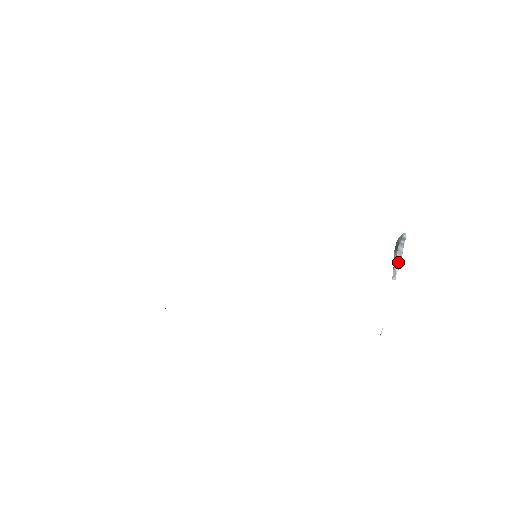
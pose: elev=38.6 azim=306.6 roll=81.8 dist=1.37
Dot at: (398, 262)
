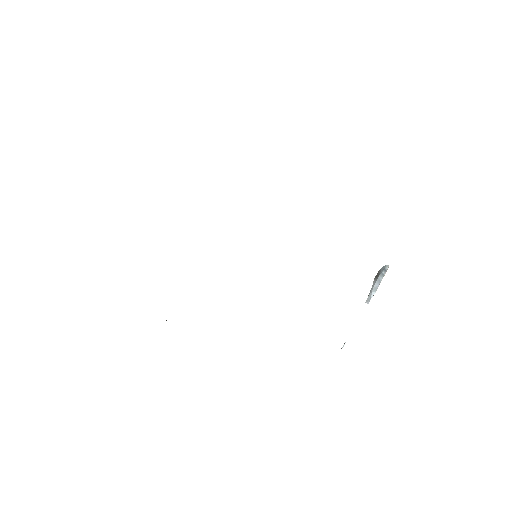
Dot at: (375, 289)
